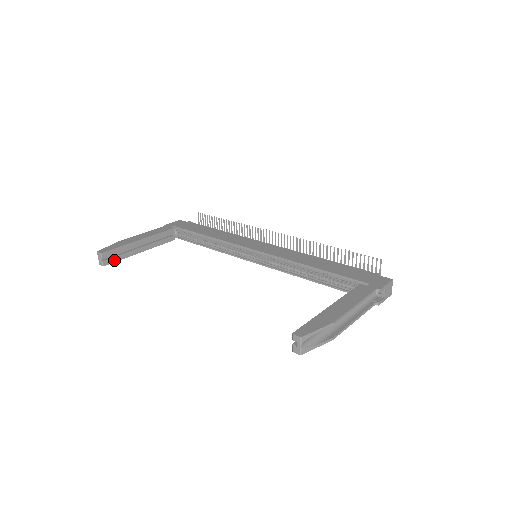
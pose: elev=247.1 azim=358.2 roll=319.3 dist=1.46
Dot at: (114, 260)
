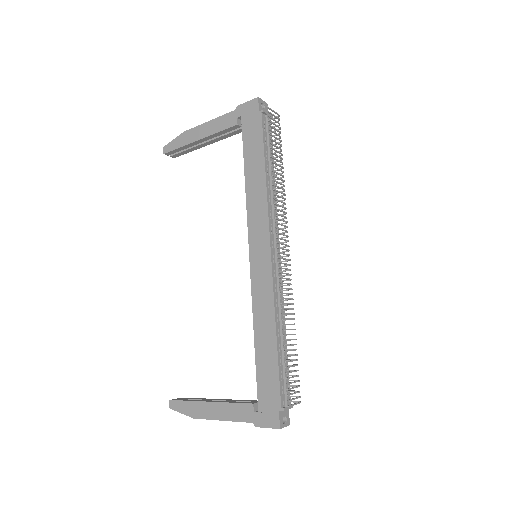
Dot at: (181, 154)
